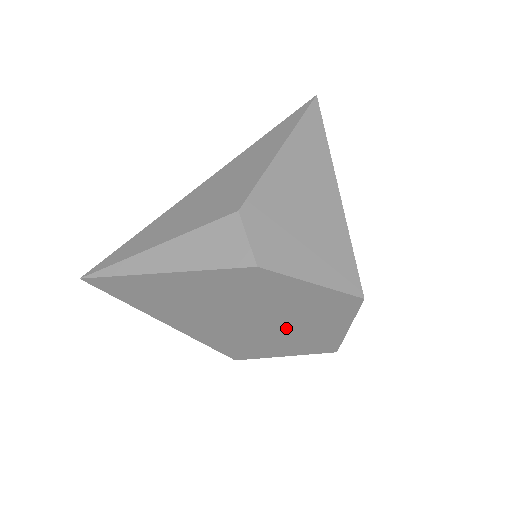
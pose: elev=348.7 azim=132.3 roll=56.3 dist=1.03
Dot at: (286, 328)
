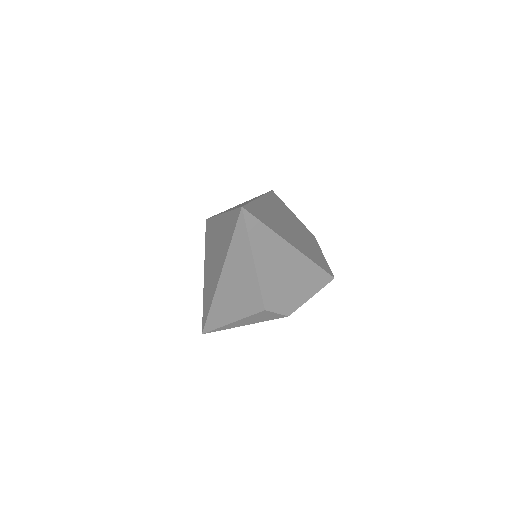
Dot at: occluded
